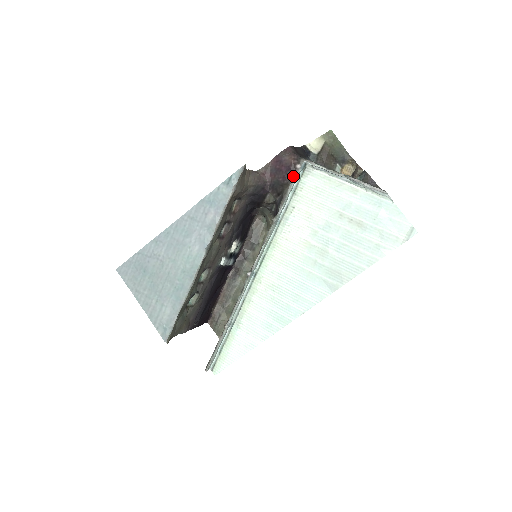
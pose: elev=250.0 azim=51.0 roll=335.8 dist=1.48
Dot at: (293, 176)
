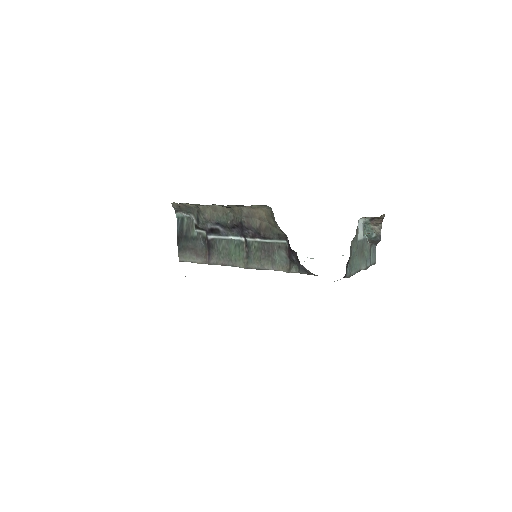
Dot at: occluded
